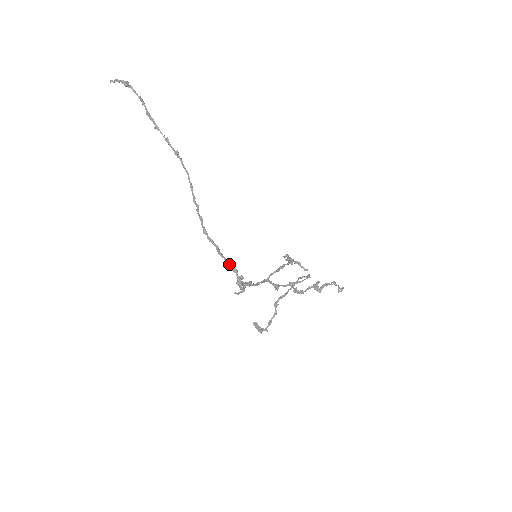
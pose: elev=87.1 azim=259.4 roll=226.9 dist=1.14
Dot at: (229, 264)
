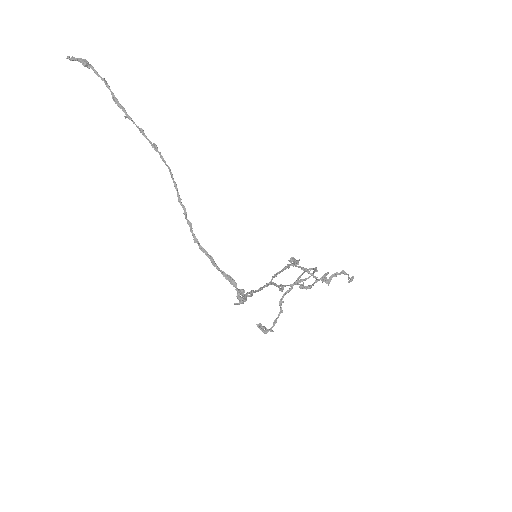
Dot at: (227, 277)
